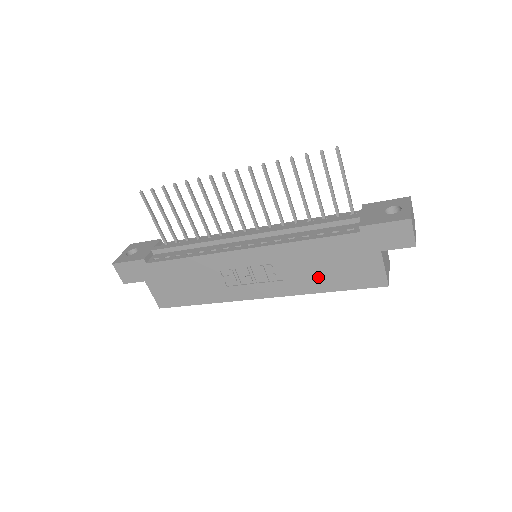
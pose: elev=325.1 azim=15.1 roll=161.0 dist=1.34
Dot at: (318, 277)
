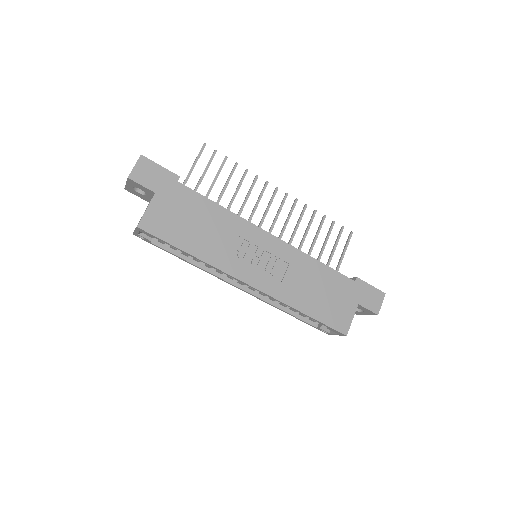
Dot at: (307, 296)
